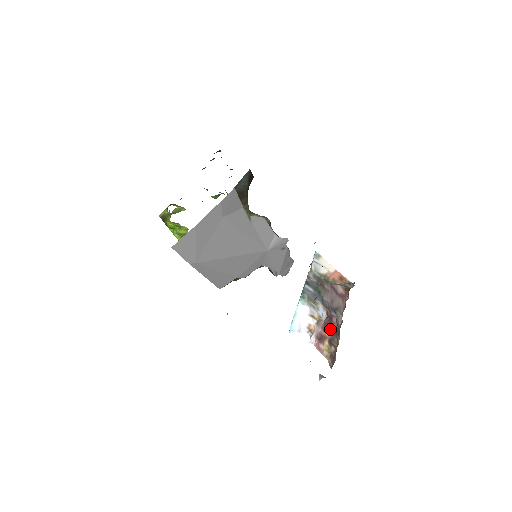
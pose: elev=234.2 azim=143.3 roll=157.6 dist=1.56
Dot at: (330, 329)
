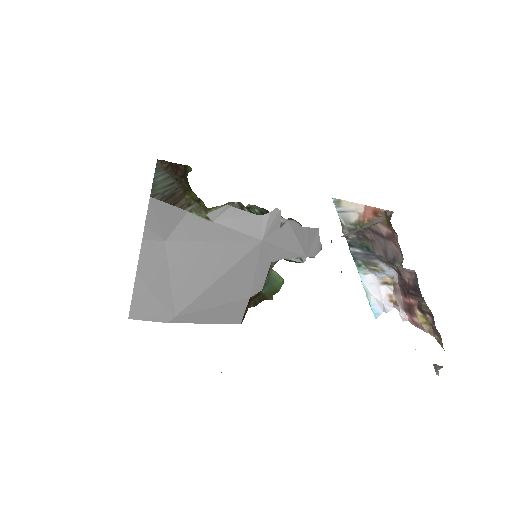
Dot at: (409, 291)
